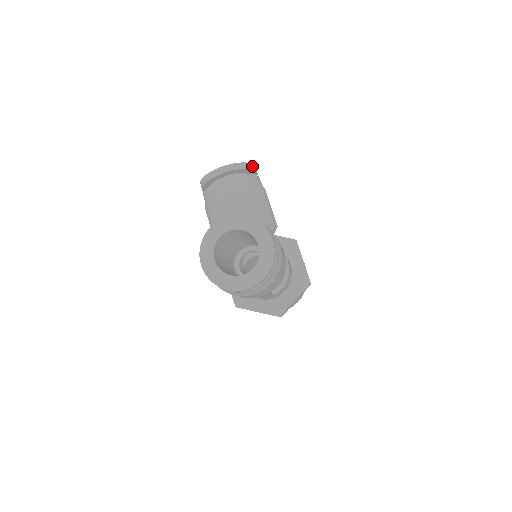
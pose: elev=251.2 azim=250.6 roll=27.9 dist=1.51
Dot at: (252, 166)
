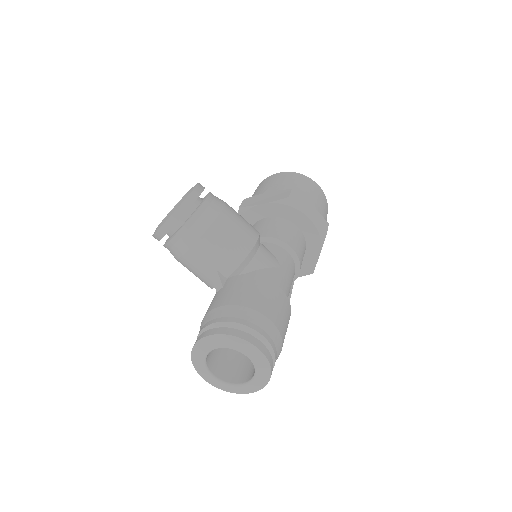
Dot at: (191, 197)
